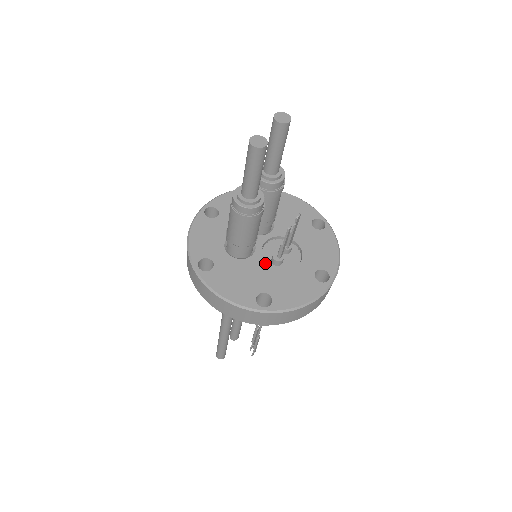
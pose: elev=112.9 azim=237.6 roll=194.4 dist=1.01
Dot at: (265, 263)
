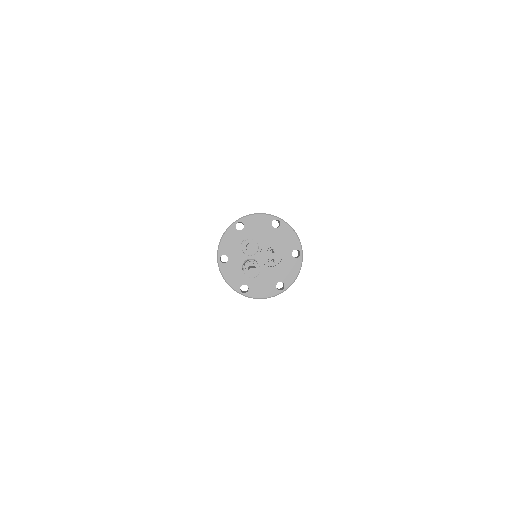
Dot at: (268, 267)
